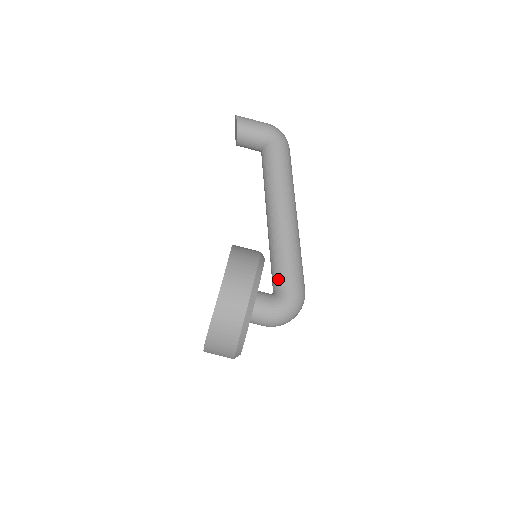
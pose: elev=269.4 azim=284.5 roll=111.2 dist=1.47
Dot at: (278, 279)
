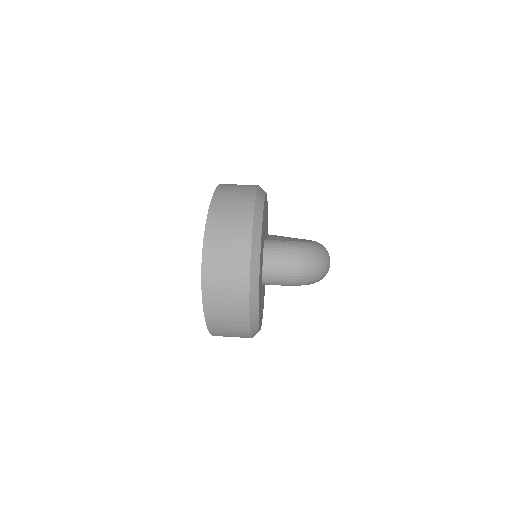
Dot at: occluded
